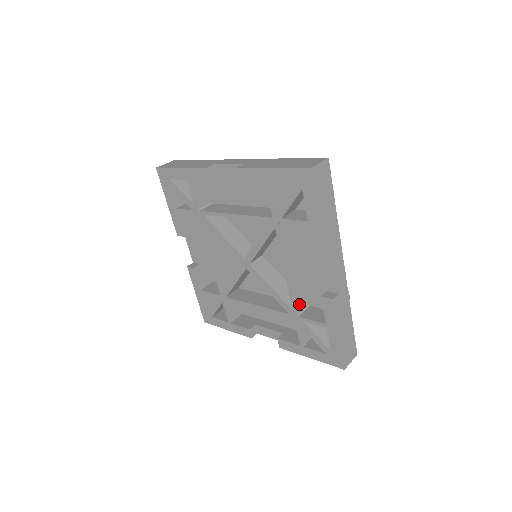
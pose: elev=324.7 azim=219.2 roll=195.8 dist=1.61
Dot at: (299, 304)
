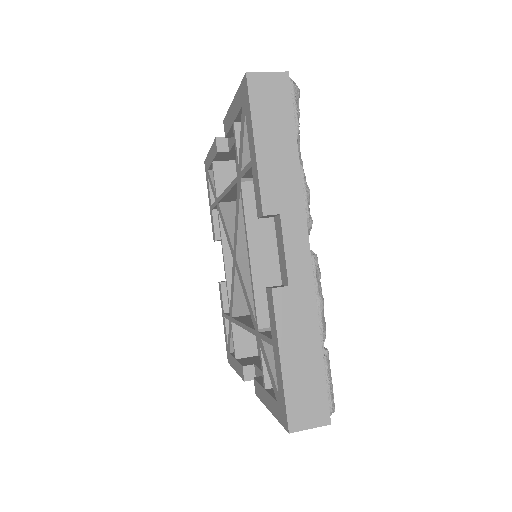
Dot at: (267, 316)
